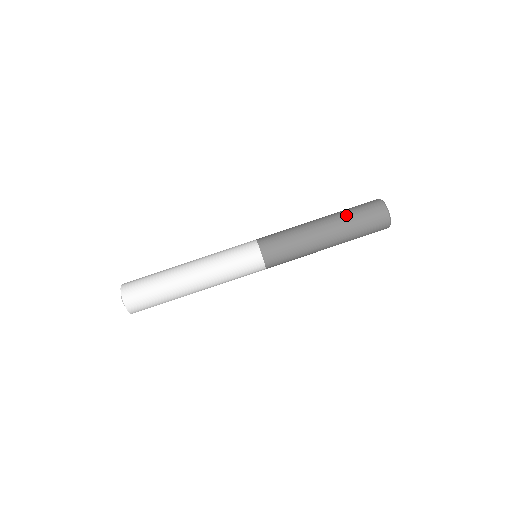
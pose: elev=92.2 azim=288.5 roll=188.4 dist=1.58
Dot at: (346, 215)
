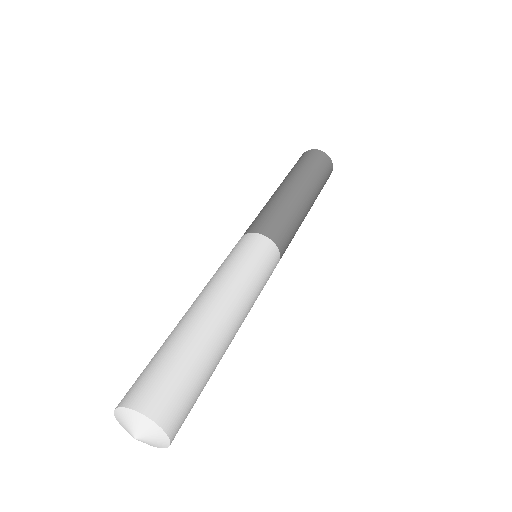
Dot at: (289, 172)
